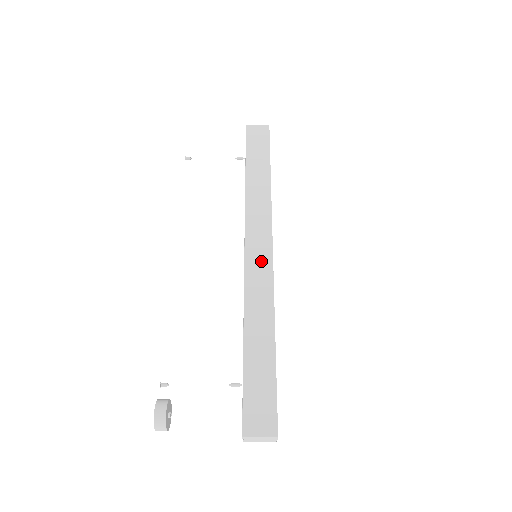
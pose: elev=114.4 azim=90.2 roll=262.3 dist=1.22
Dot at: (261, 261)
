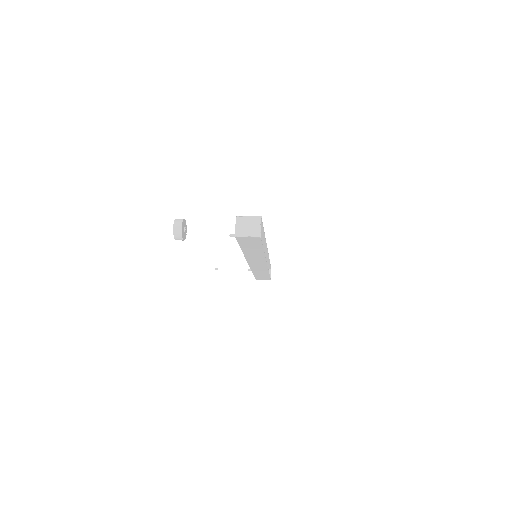
Dot at: occluded
